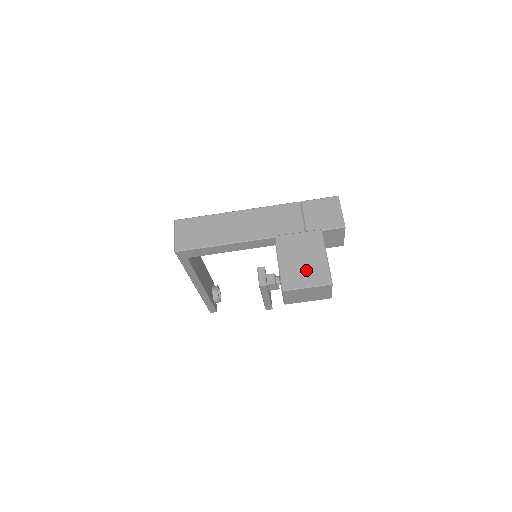
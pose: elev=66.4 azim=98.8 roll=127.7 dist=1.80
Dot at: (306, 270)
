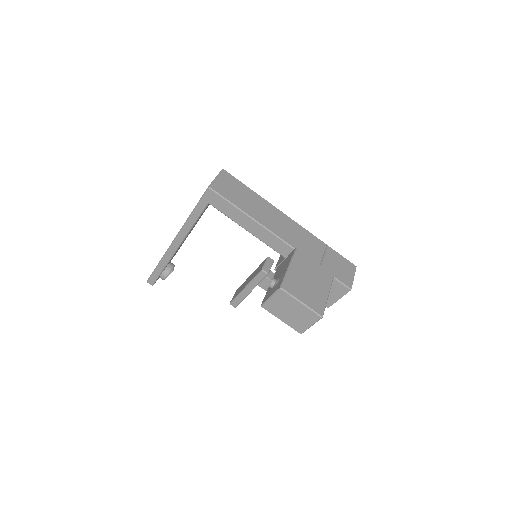
Dot at: (308, 290)
